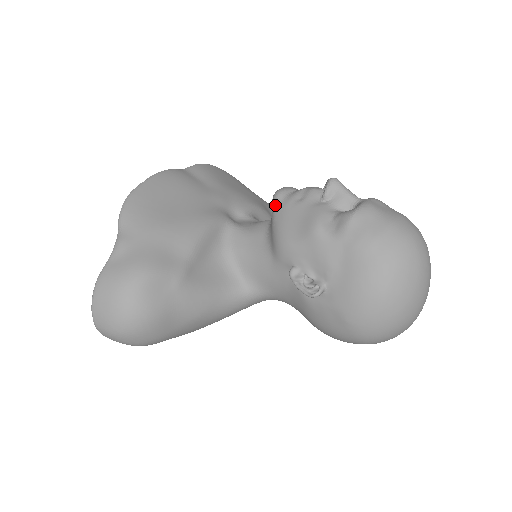
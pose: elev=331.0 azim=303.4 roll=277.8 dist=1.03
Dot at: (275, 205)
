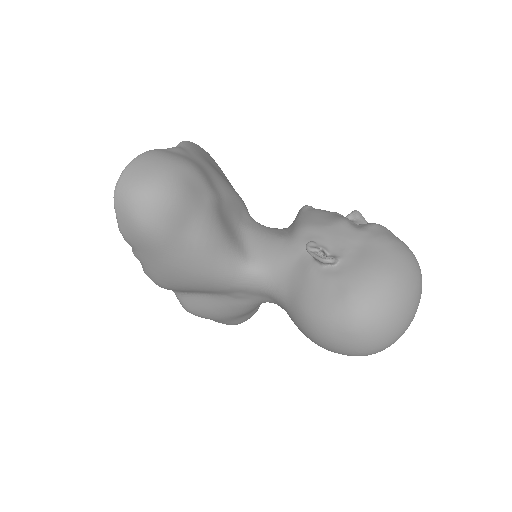
Dot at: (304, 209)
